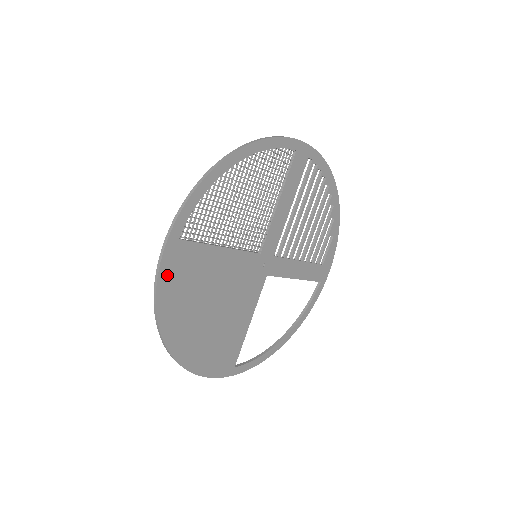
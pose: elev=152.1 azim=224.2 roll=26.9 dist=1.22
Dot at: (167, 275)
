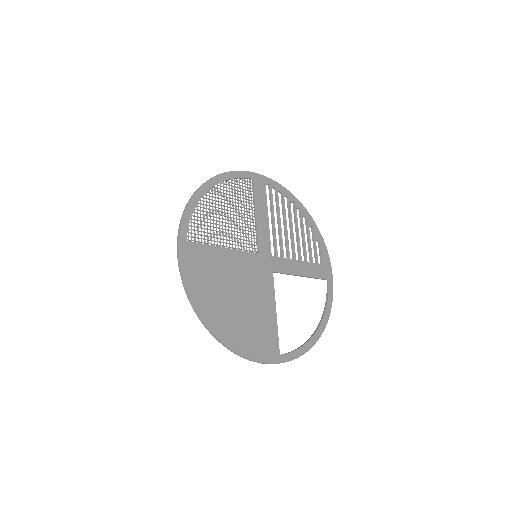
Dot at: (187, 268)
